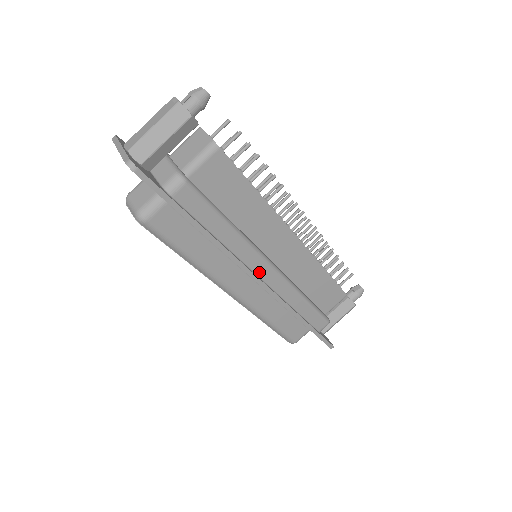
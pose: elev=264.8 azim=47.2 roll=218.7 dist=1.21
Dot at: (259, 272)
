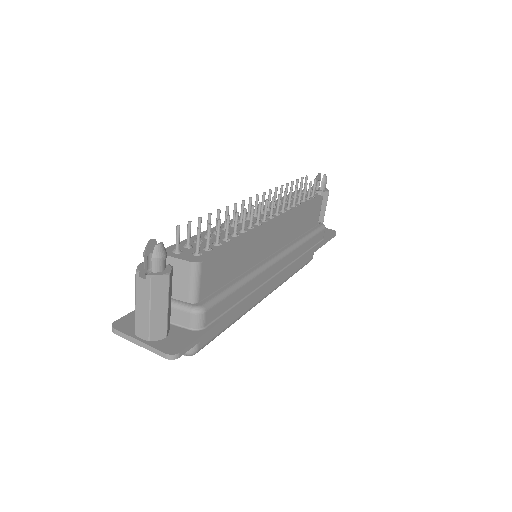
Dot at: (275, 272)
